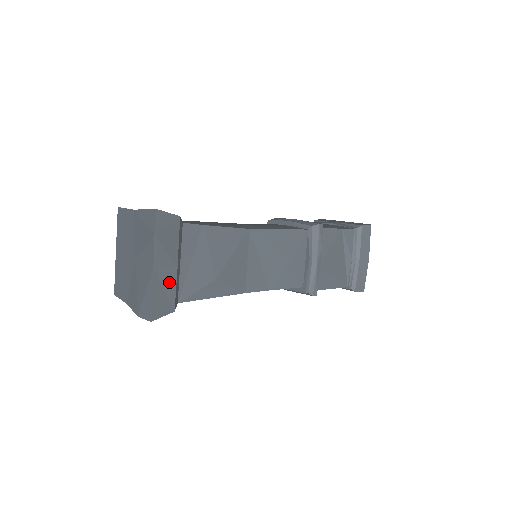
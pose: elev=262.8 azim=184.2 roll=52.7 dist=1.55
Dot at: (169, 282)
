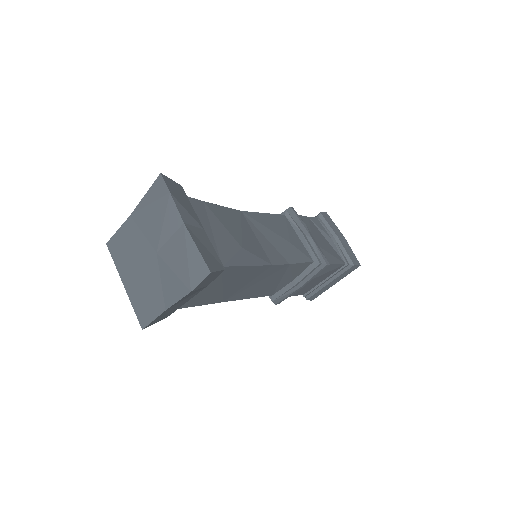
Dot at: (205, 241)
